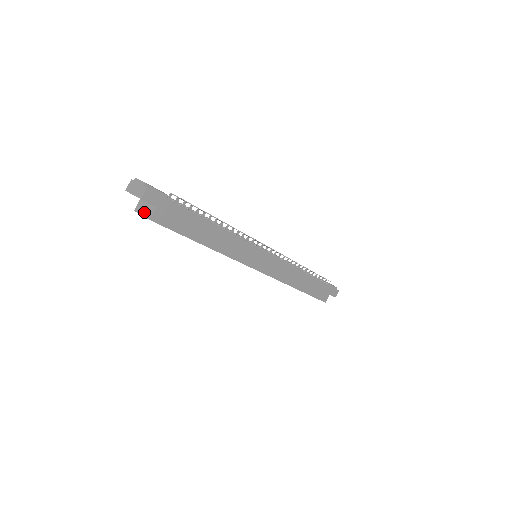
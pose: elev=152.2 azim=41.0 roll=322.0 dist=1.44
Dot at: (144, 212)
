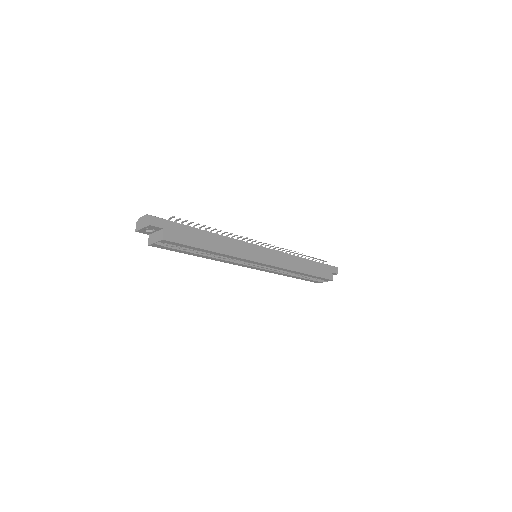
Dot at: (156, 239)
